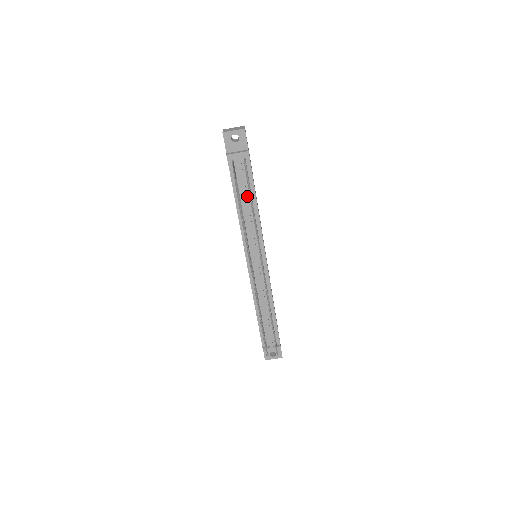
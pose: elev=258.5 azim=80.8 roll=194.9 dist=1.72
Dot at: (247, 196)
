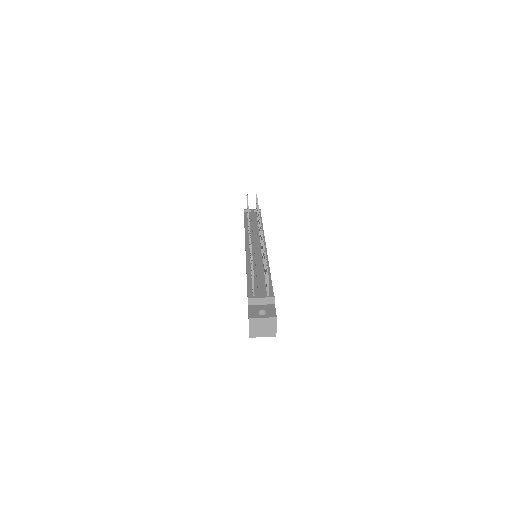
Dot at: (255, 223)
